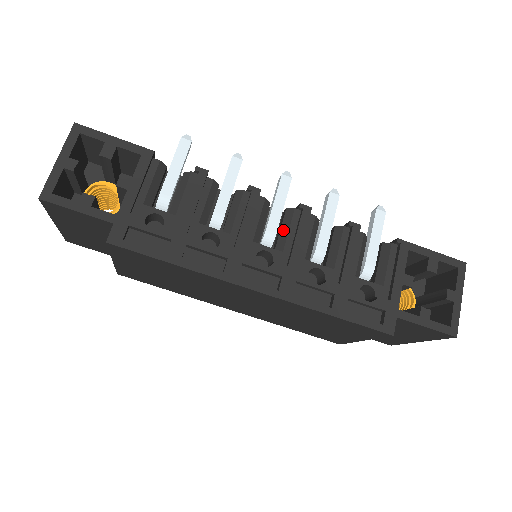
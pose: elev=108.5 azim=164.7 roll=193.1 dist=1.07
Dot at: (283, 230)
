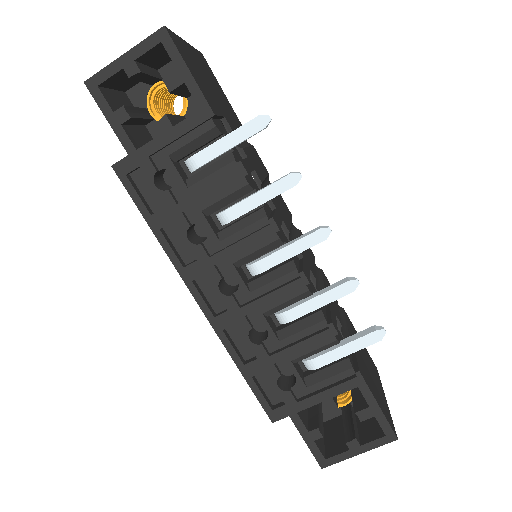
Dot at: (270, 275)
